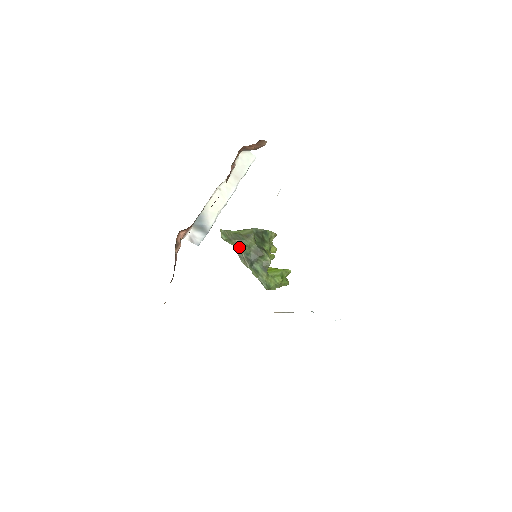
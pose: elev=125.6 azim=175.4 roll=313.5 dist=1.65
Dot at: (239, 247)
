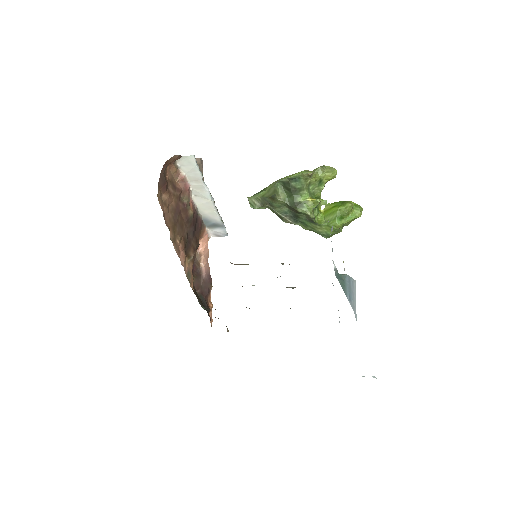
Dot at: (273, 210)
